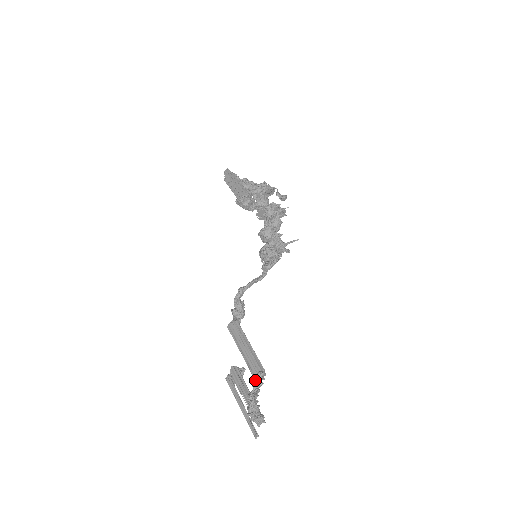
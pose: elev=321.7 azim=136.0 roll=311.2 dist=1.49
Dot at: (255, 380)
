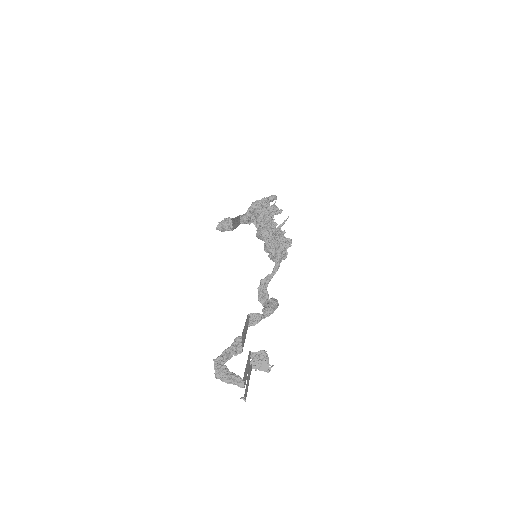
Dot at: occluded
